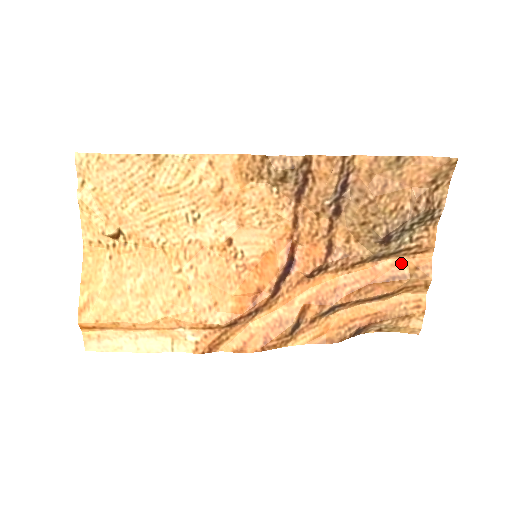
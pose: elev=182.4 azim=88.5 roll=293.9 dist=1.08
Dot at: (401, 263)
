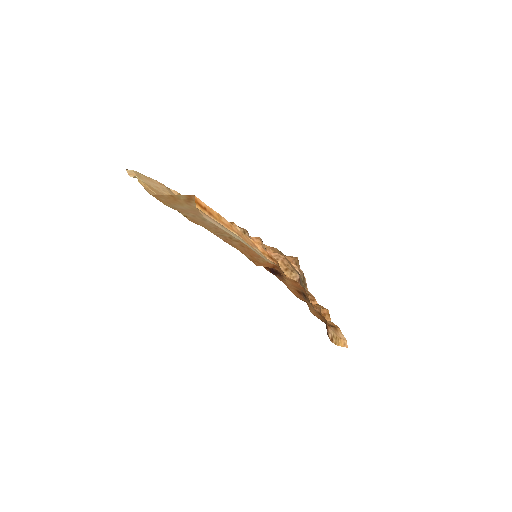
Dot at: occluded
